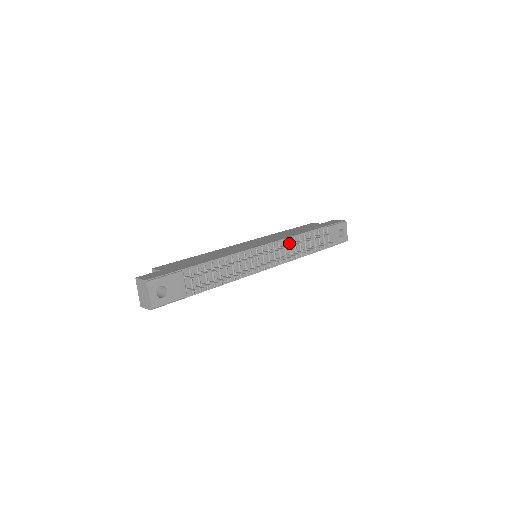
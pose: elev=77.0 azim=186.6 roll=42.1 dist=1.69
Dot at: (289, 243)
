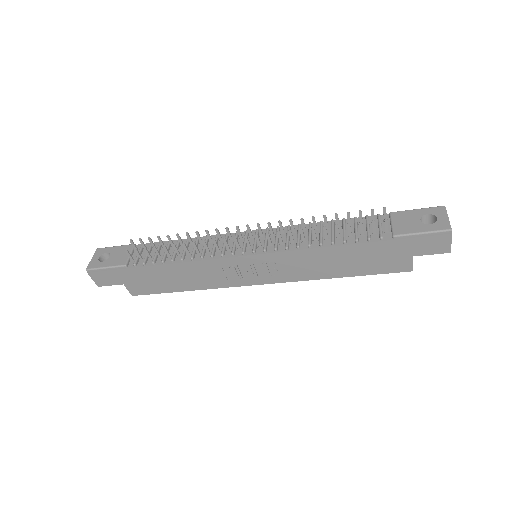
Dot at: (297, 229)
